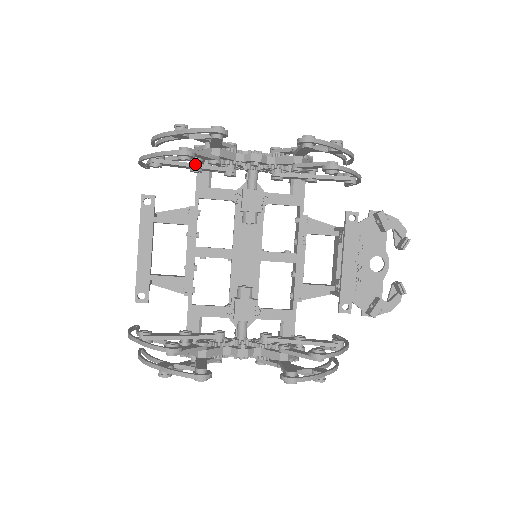
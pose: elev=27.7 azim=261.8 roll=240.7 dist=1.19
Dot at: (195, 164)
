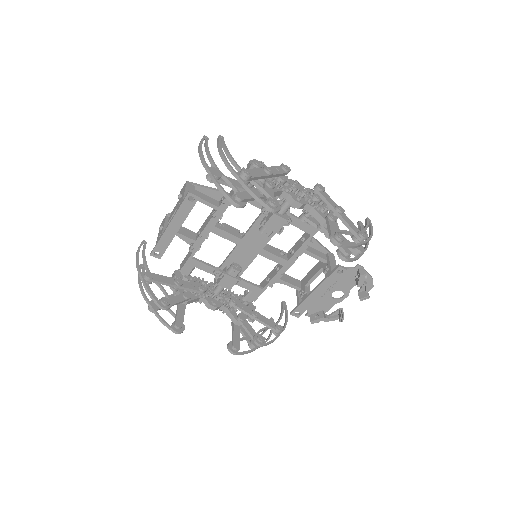
Dot at: (244, 190)
